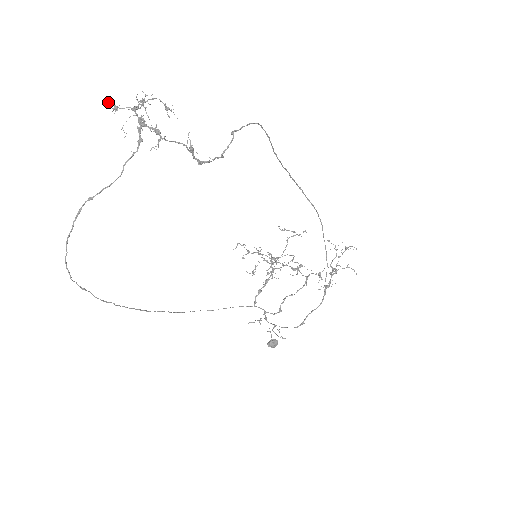
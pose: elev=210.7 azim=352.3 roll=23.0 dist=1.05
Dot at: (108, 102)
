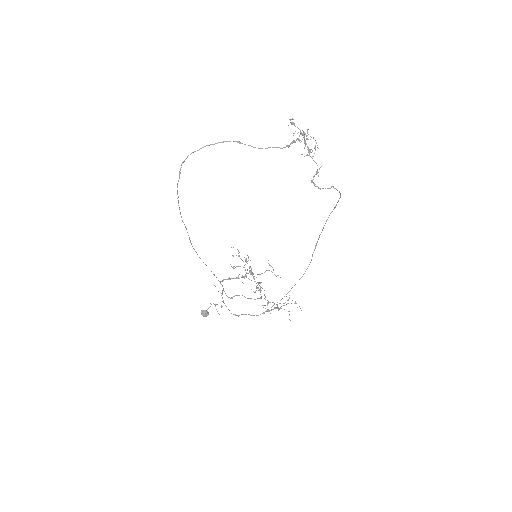
Dot at: occluded
